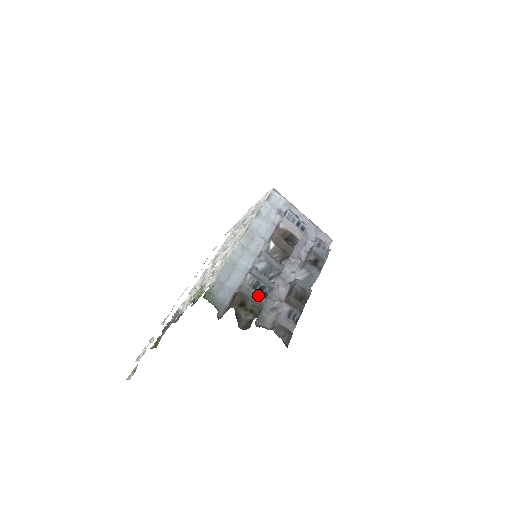
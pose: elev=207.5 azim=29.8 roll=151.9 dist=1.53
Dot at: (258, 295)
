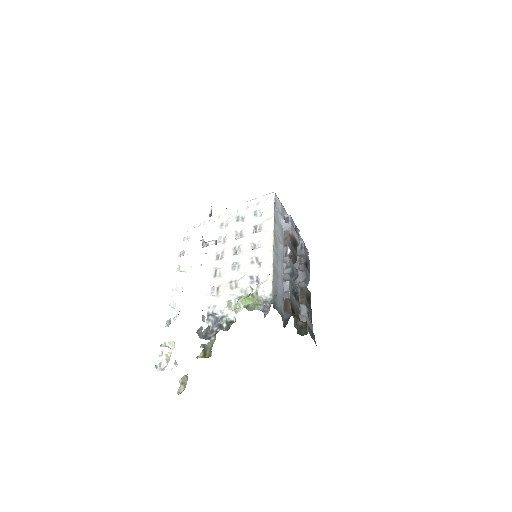
Dot at: (296, 301)
